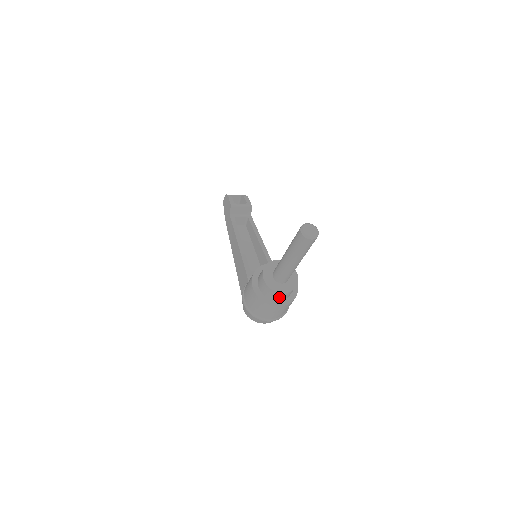
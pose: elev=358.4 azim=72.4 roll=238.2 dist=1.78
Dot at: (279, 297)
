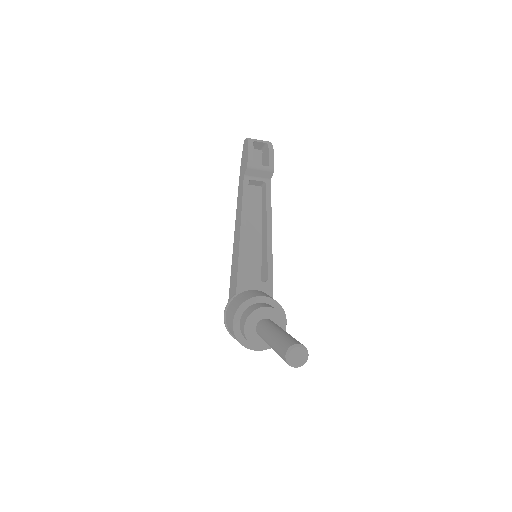
Dot at: occluded
